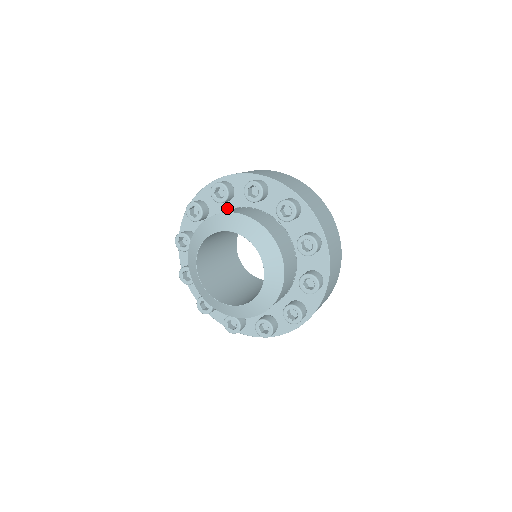
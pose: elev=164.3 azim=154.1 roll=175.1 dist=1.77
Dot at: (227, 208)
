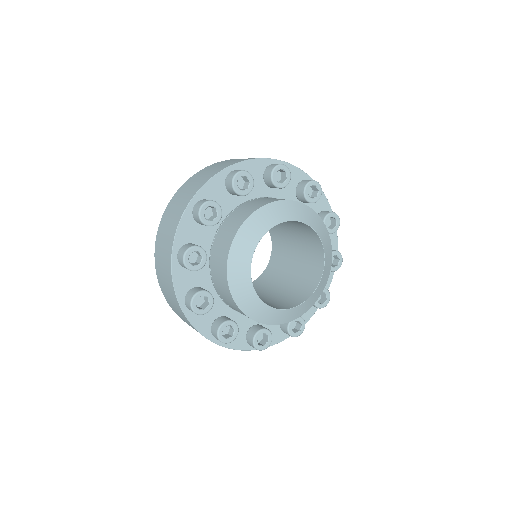
Dot at: (266, 194)
